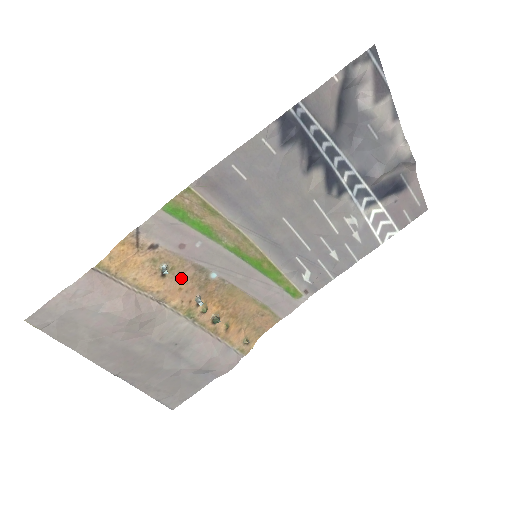
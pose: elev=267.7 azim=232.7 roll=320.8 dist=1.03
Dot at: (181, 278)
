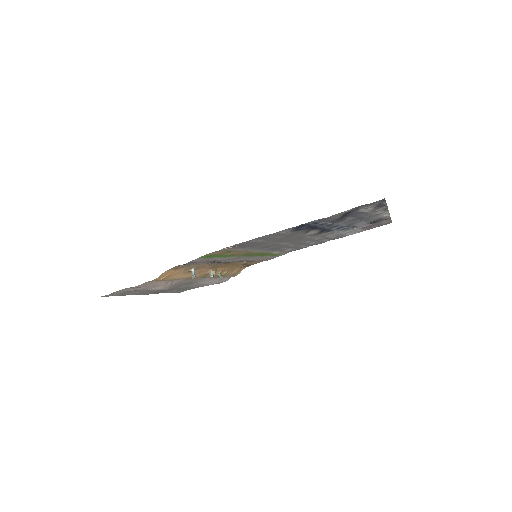
Dot at: (202, 268)
